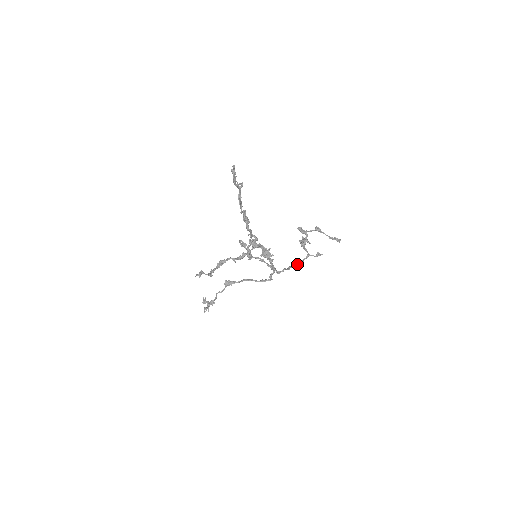
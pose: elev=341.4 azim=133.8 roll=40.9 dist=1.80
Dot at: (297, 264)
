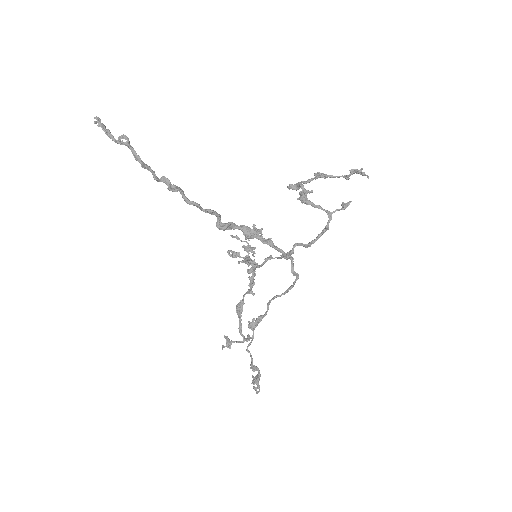
Dot at: (320, 233)
